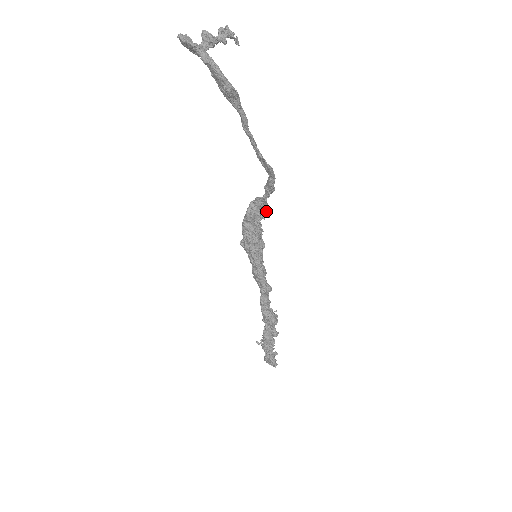
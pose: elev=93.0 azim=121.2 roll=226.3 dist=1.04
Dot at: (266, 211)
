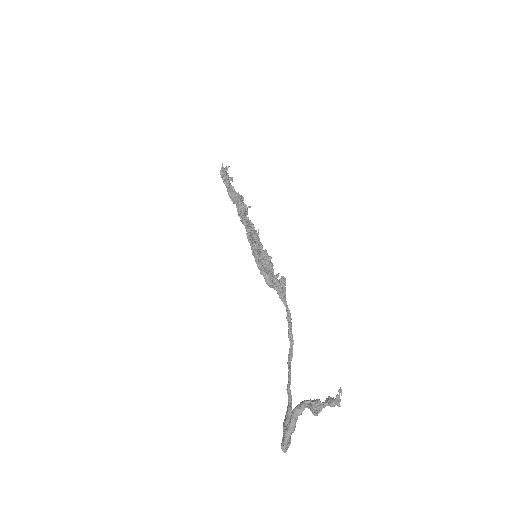
Dot at: (282, 285)
